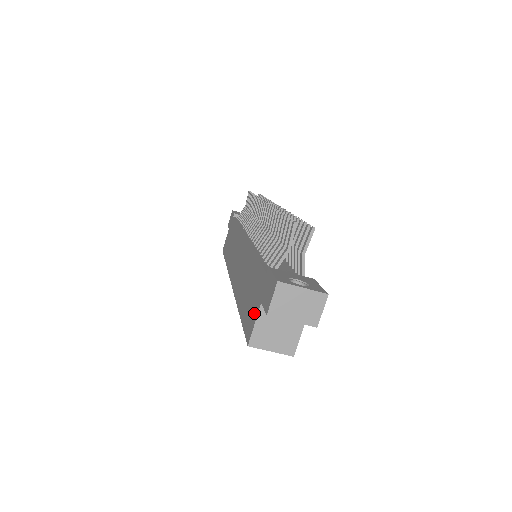
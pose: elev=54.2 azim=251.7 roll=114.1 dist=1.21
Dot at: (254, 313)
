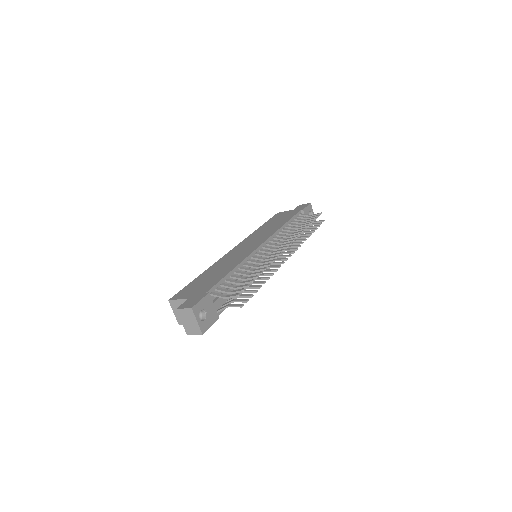
Dot at: (186, 295)
